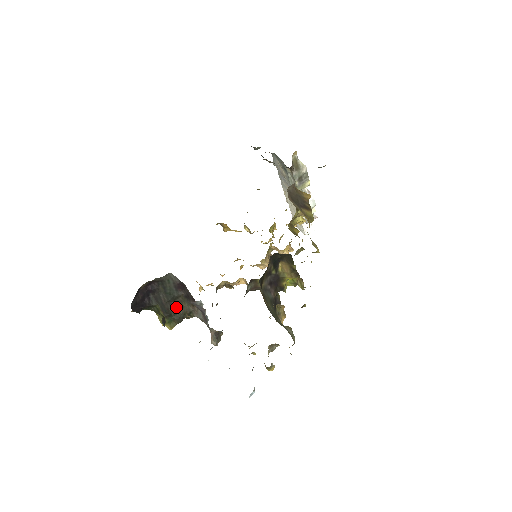
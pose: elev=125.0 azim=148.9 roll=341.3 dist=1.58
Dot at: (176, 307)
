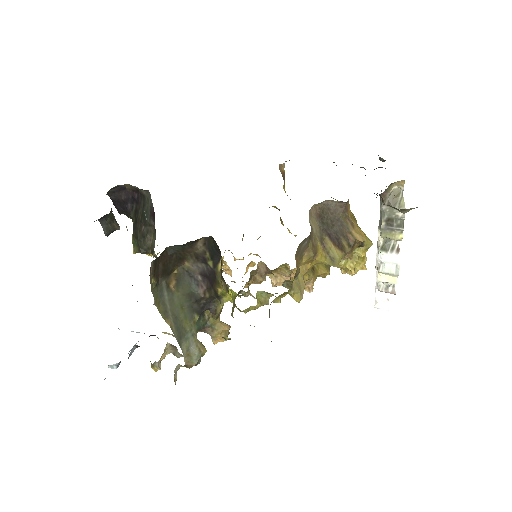
Dot at: (144, 234)
